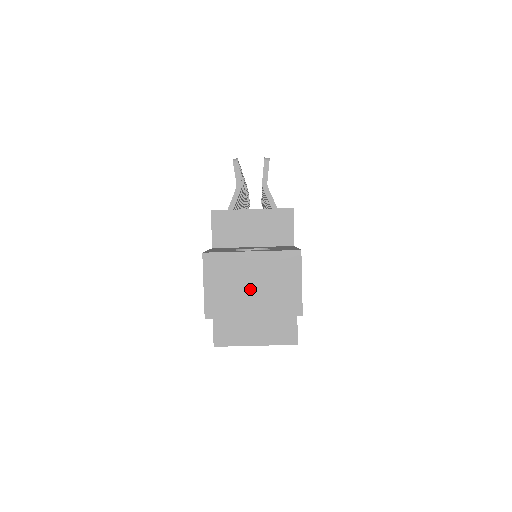
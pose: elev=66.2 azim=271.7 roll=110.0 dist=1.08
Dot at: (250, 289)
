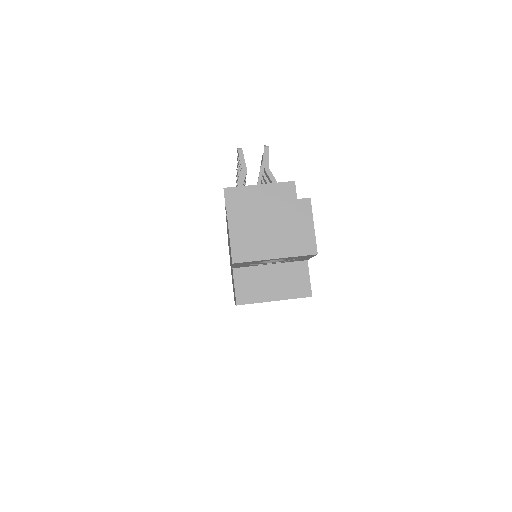
Dot at: (270, 234)
